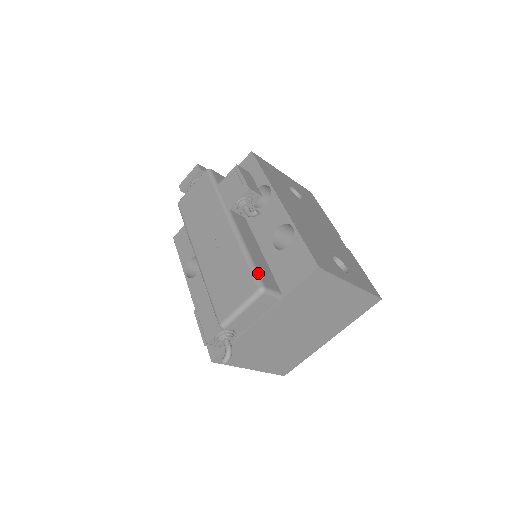
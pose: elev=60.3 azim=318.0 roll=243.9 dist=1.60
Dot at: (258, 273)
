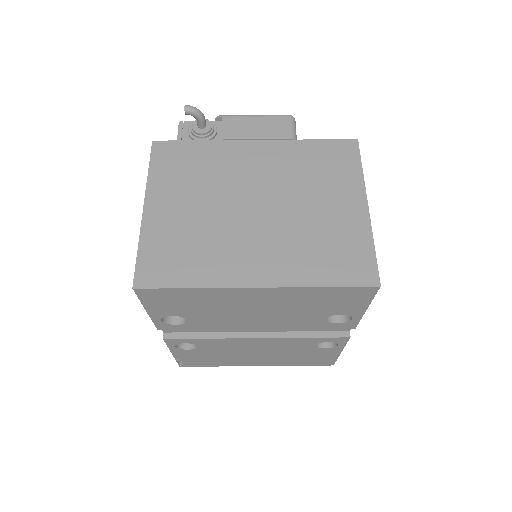
Dot at: occluded
